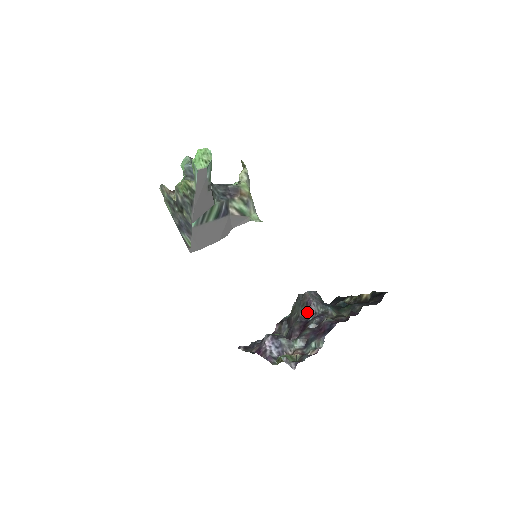
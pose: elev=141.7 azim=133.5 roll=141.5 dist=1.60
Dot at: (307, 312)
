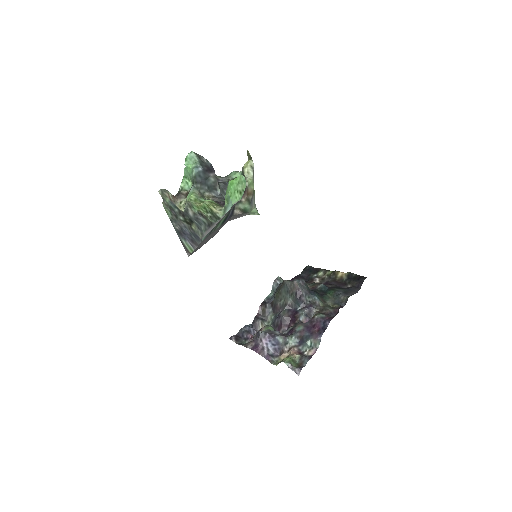
Dot at: (296, 302)
